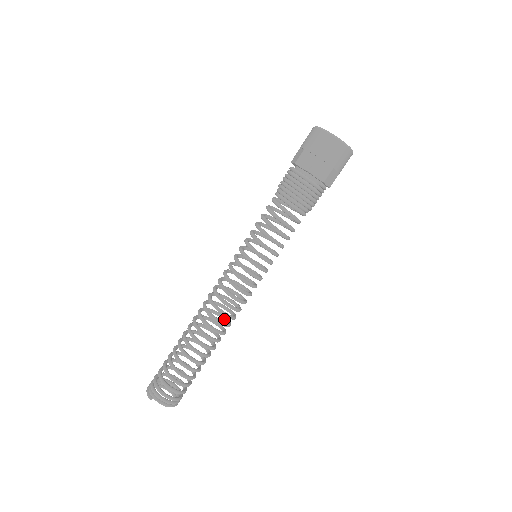
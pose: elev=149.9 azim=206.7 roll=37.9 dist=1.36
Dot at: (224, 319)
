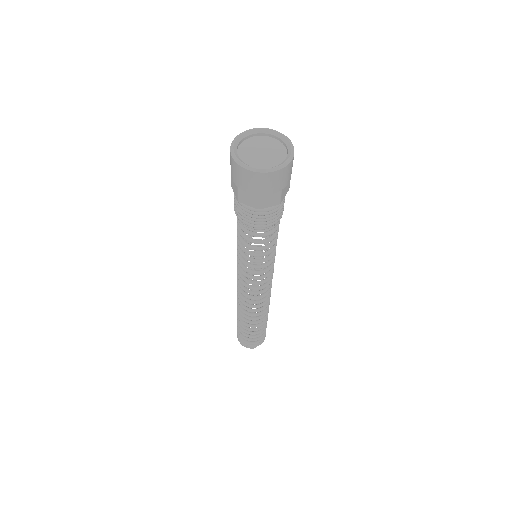
Dot at: occluded
